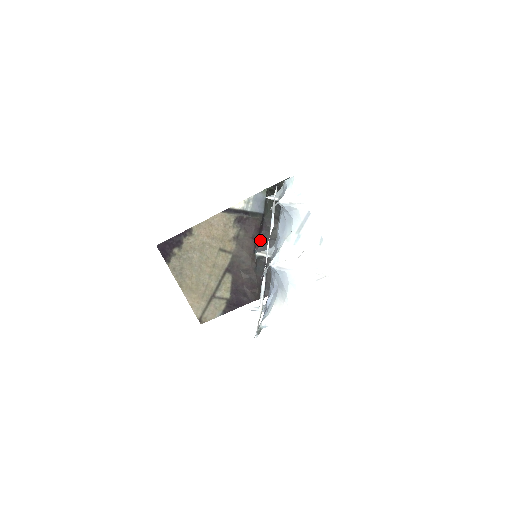
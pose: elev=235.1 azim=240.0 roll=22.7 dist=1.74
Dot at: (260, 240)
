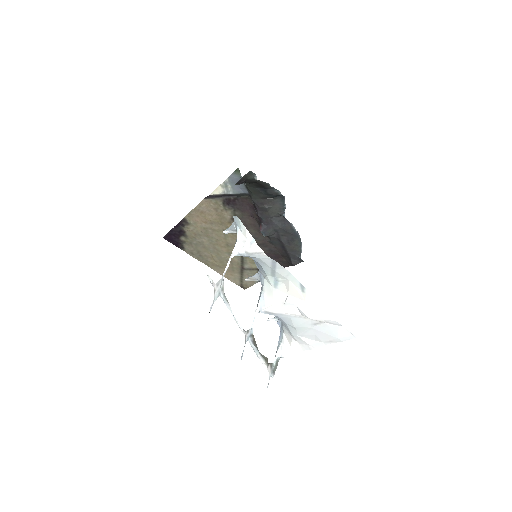
Dot at: (260, 219)
